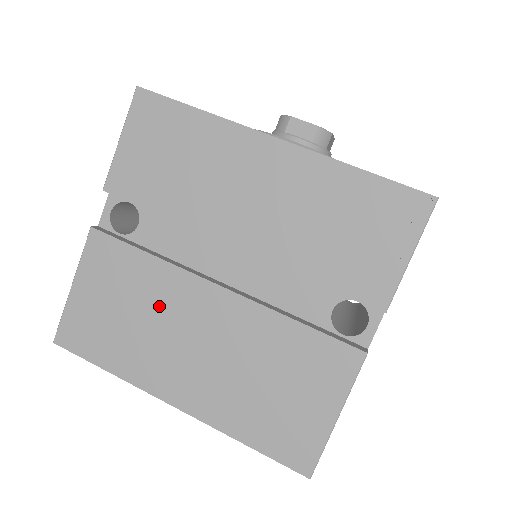
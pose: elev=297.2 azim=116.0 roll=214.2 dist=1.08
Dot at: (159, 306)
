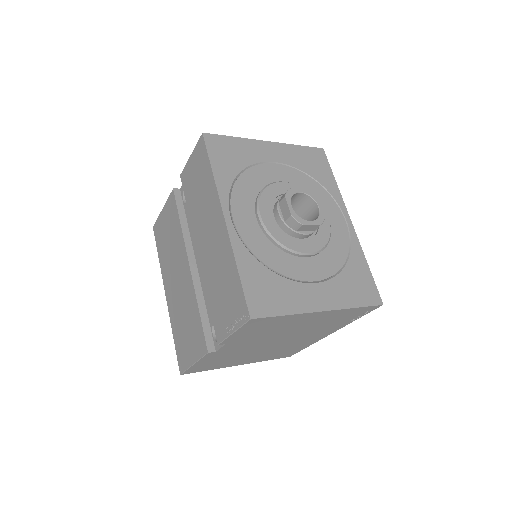
Dot at: (175, 250)
